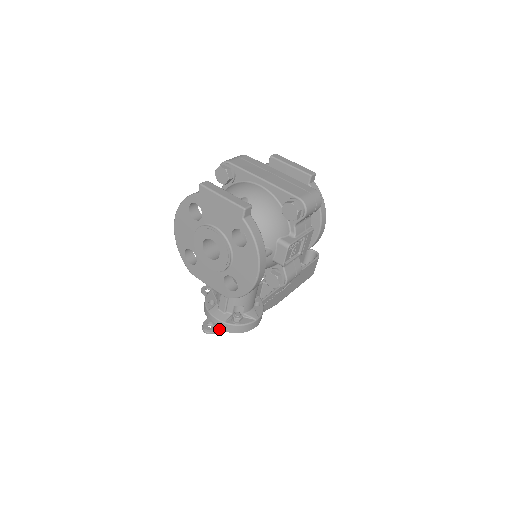
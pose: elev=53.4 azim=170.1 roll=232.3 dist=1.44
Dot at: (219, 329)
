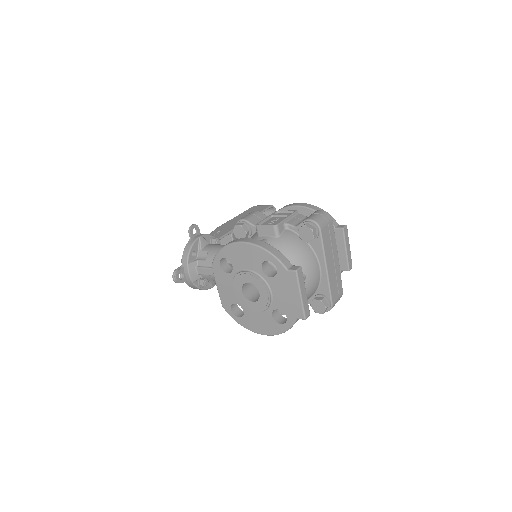
Dot at: (184, 279)
